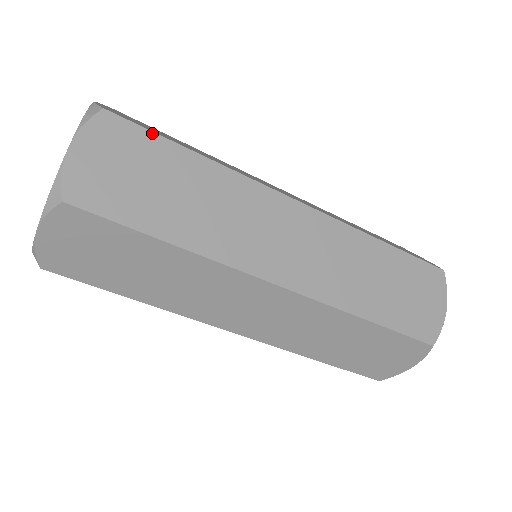
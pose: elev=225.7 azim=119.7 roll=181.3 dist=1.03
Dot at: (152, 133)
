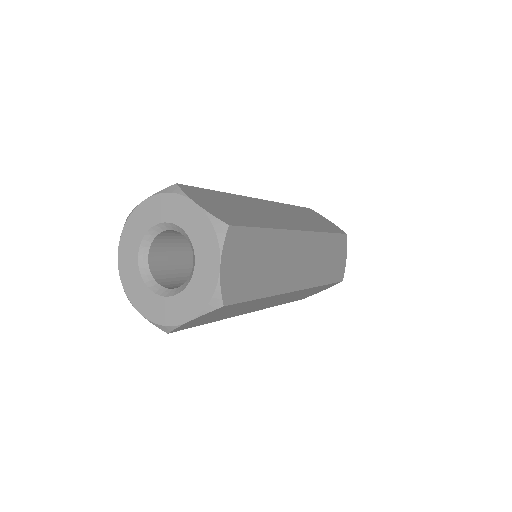
Dot at: (243, 302)
